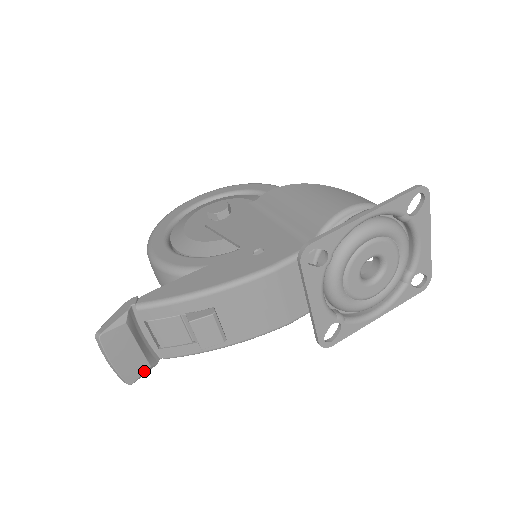
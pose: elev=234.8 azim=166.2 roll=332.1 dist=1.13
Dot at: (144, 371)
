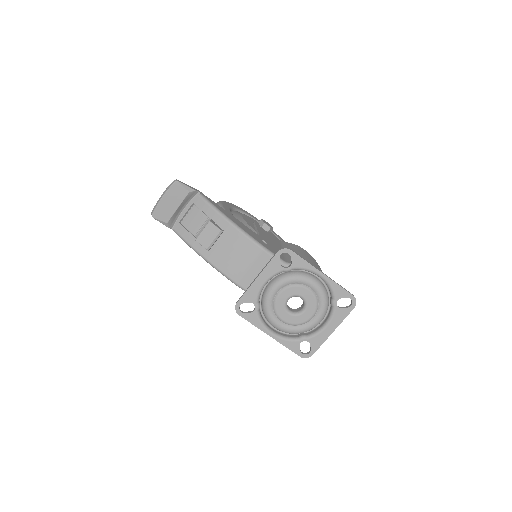
Dot at: (163, 220)
